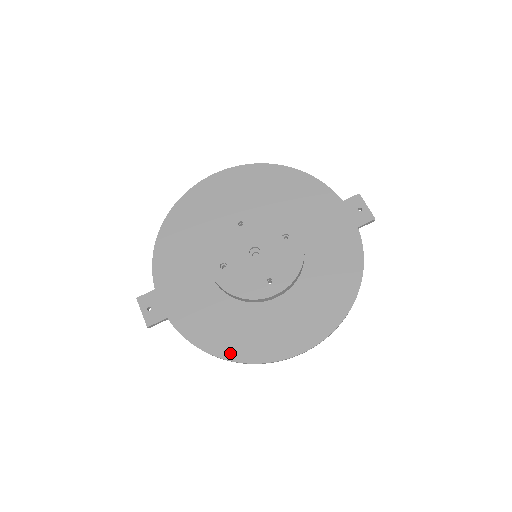
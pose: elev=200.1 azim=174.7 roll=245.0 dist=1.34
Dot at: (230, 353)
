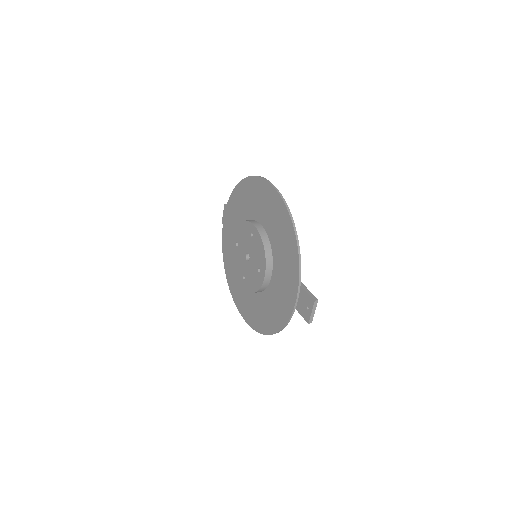
Dot at: (228, 278)
